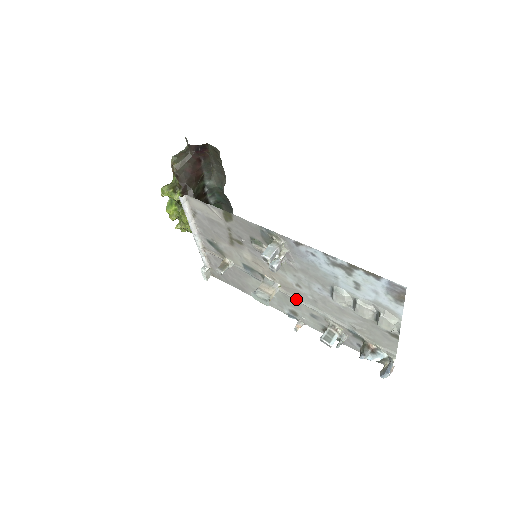
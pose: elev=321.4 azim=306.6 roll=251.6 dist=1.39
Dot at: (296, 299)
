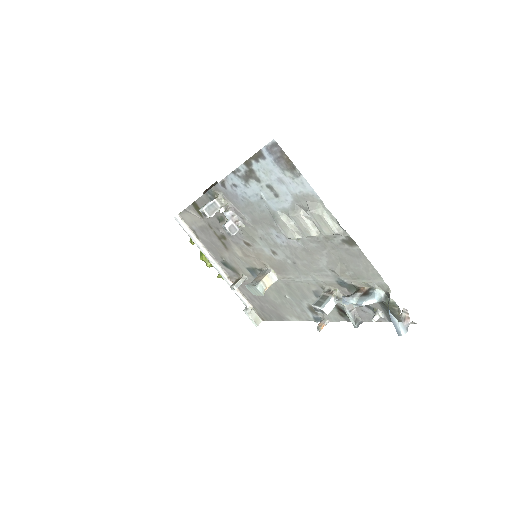
Dot at: (291, 279)
